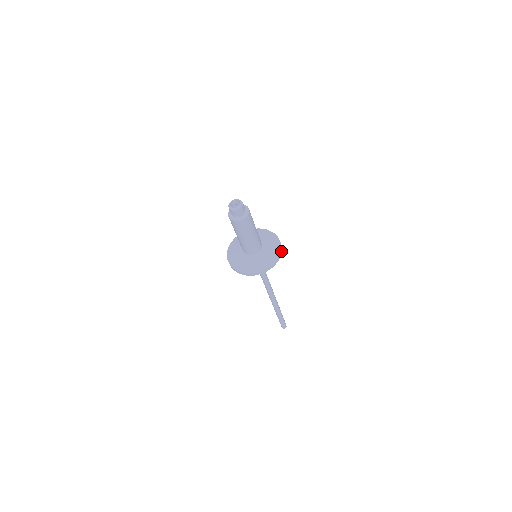
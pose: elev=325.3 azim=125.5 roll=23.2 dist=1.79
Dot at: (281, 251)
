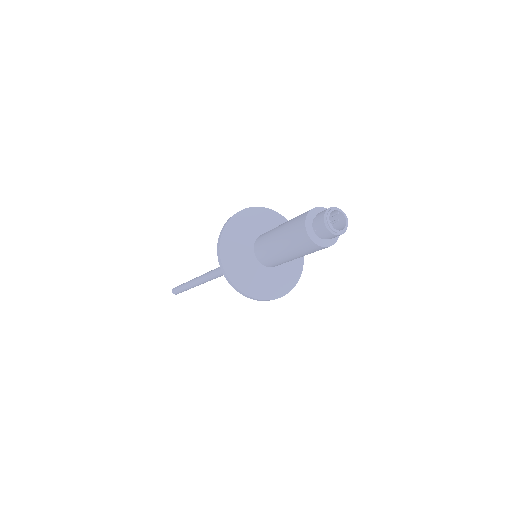
Dot at: (294, 285)
